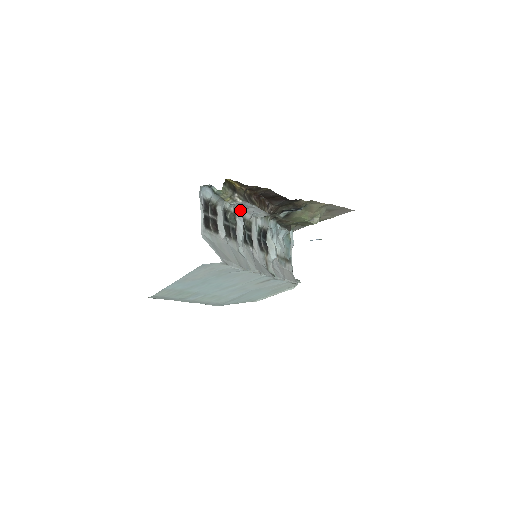
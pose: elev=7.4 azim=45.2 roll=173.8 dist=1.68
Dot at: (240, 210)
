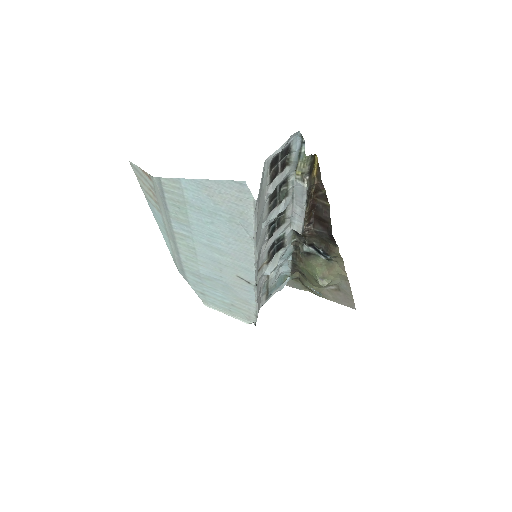
Dot at: (292, 198)
